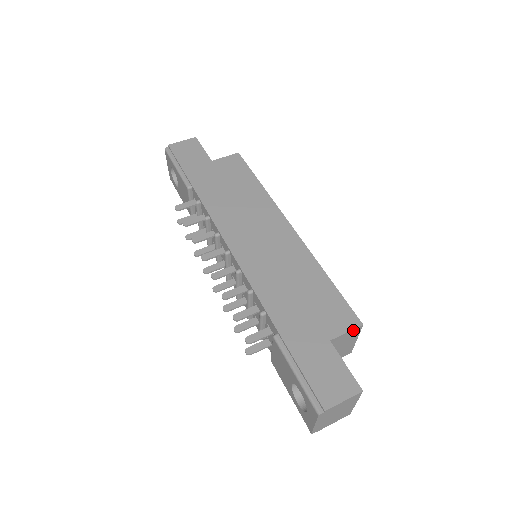
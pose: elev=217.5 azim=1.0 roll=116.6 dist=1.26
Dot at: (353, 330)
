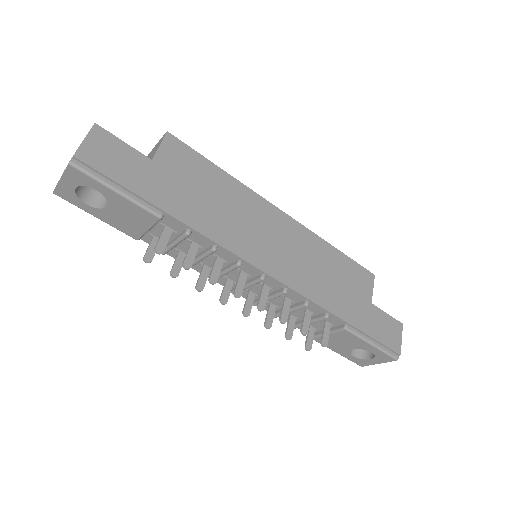
Dot at: (372, 283)
